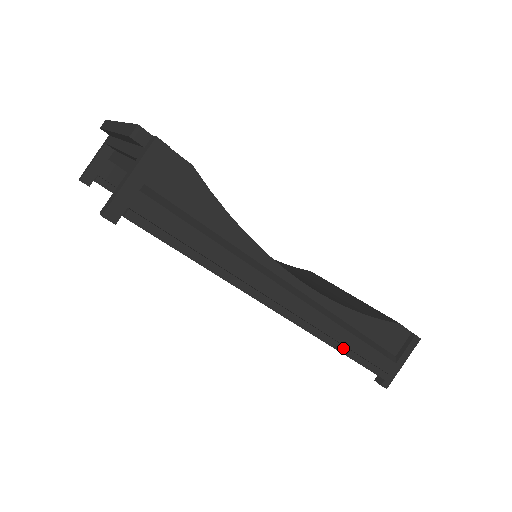
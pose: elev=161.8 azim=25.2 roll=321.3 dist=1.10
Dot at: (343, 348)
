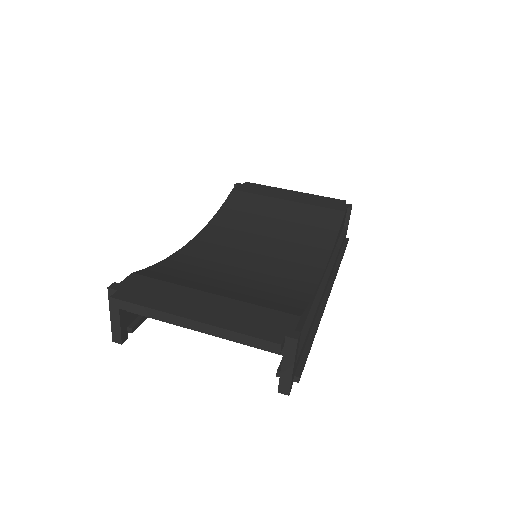
Dot at: occluded
